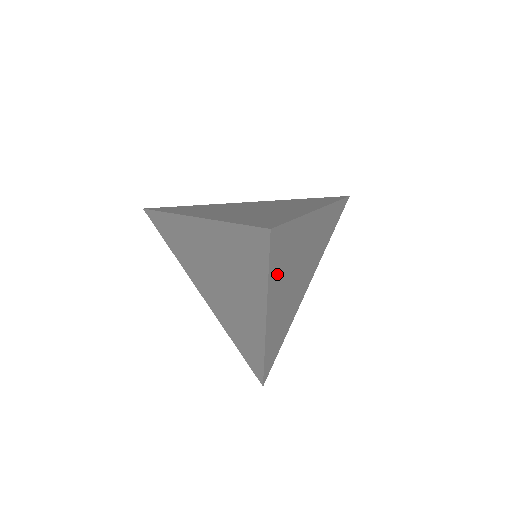
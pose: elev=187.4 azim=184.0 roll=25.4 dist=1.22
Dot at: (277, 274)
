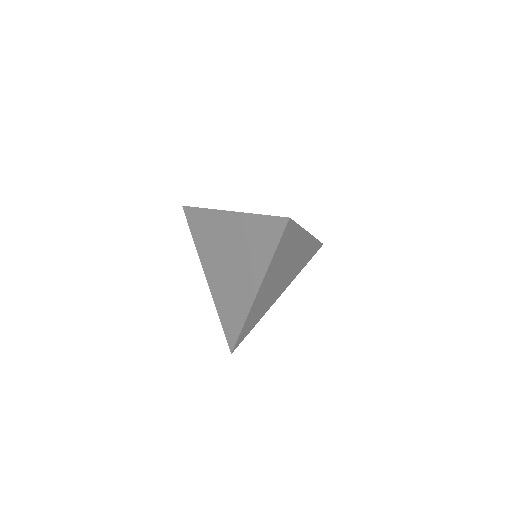
Dot at: (277, 257)
